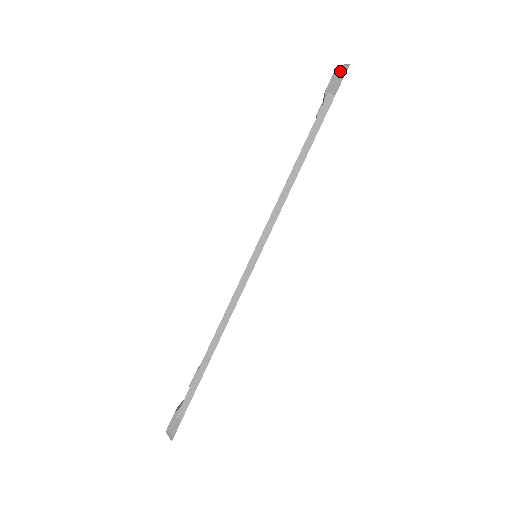
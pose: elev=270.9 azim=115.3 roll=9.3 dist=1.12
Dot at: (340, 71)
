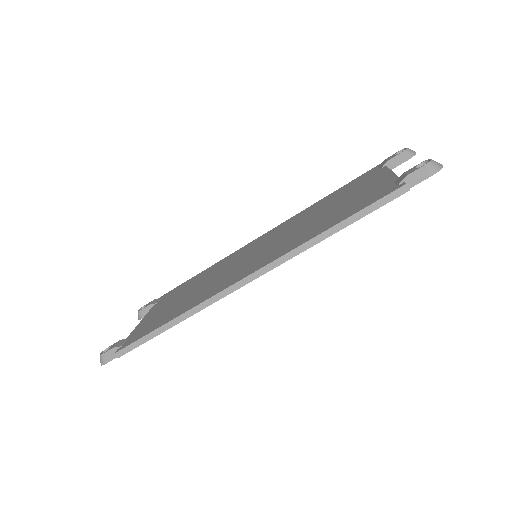
Dot at: (430, 169)
